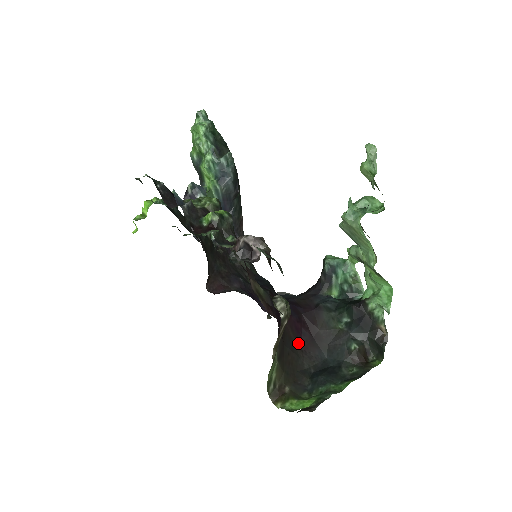
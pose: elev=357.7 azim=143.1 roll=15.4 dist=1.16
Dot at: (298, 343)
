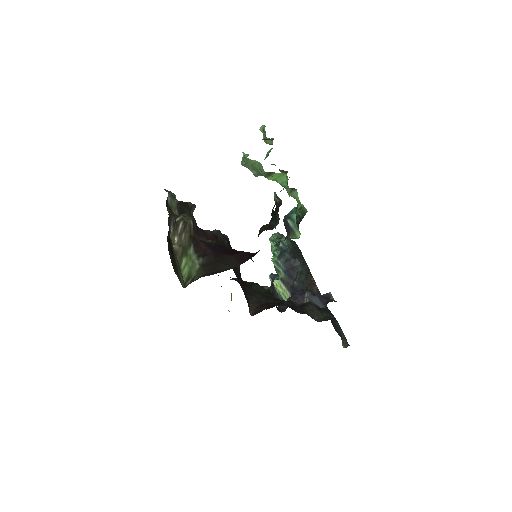
Dot at: (238, 263)
